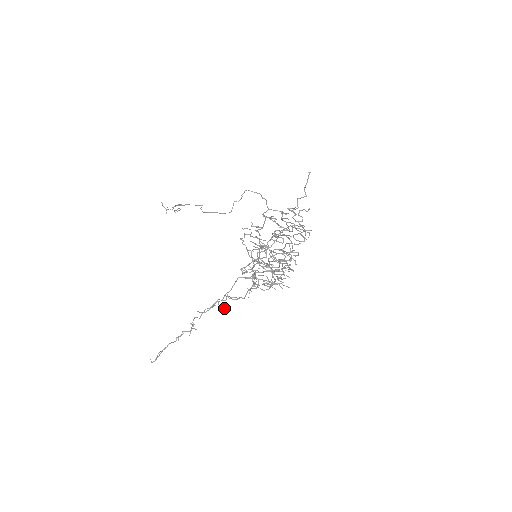
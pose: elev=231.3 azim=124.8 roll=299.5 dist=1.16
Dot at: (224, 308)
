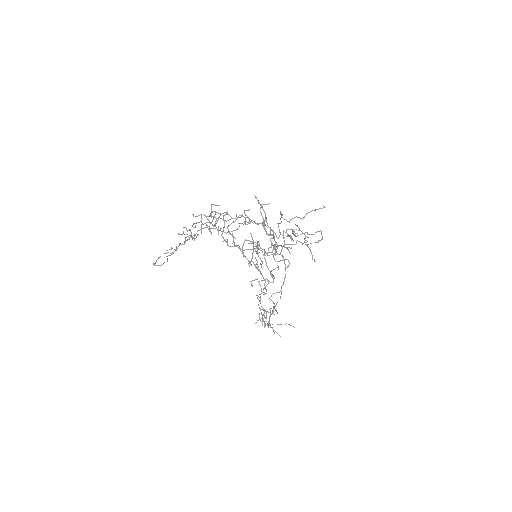
Dot at: (185, 240)
